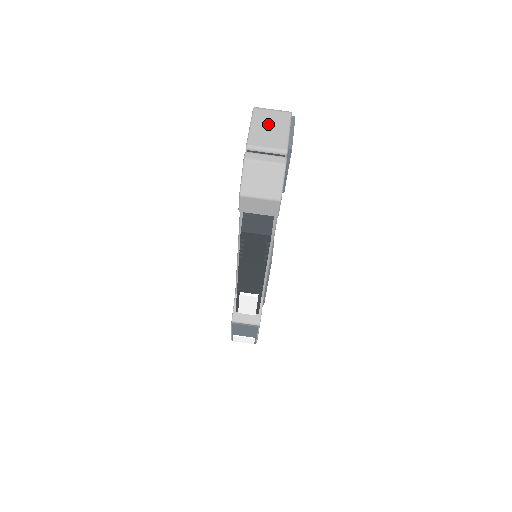
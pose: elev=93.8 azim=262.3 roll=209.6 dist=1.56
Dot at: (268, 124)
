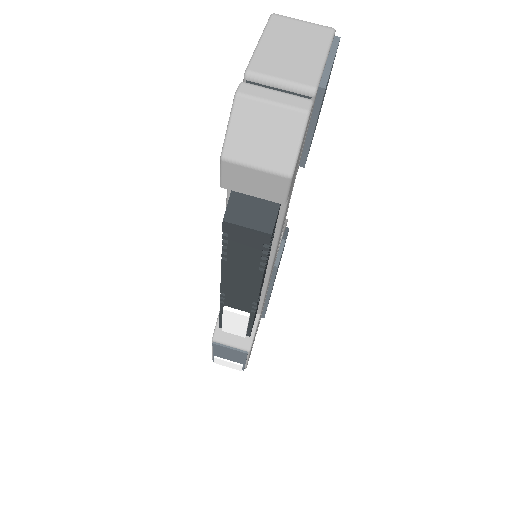
Dot at: (291, 42)
